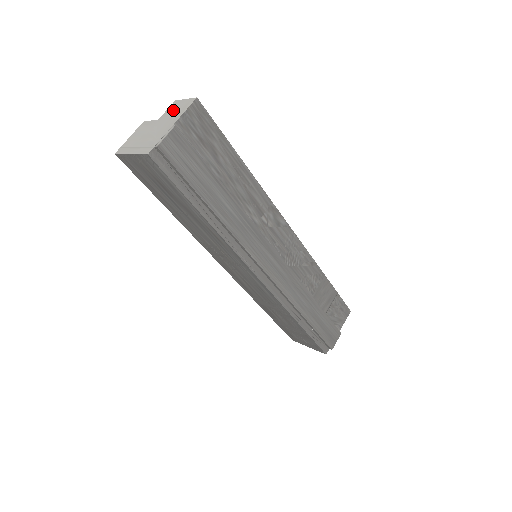
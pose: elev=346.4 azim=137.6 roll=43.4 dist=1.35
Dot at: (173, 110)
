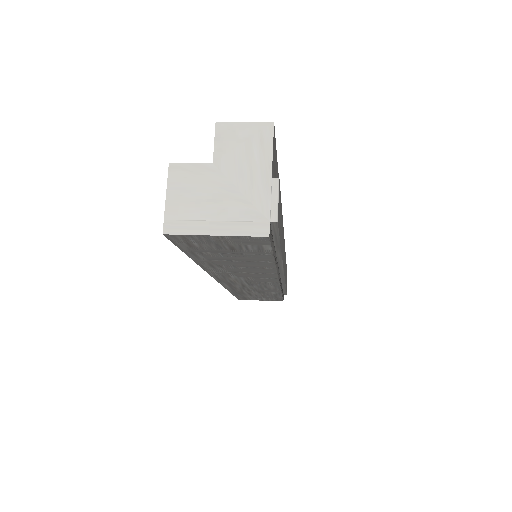
Dot at: (236, 145)
